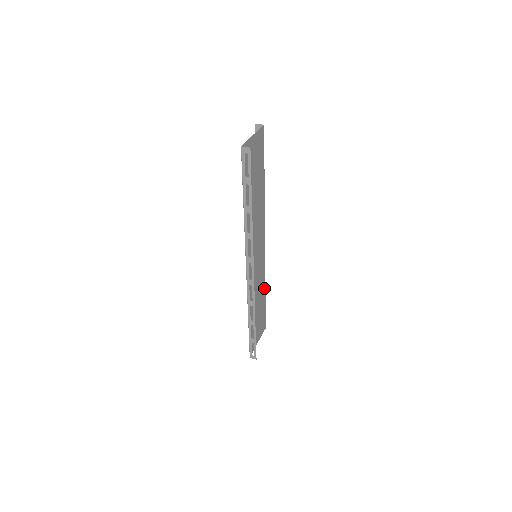
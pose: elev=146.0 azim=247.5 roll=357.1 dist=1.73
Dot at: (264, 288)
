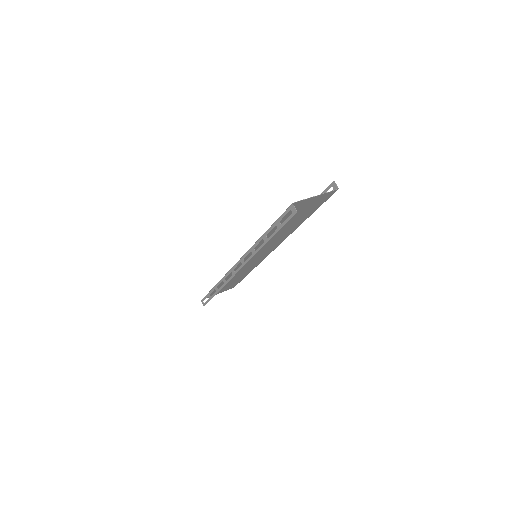
Dot at: (251, 270)
